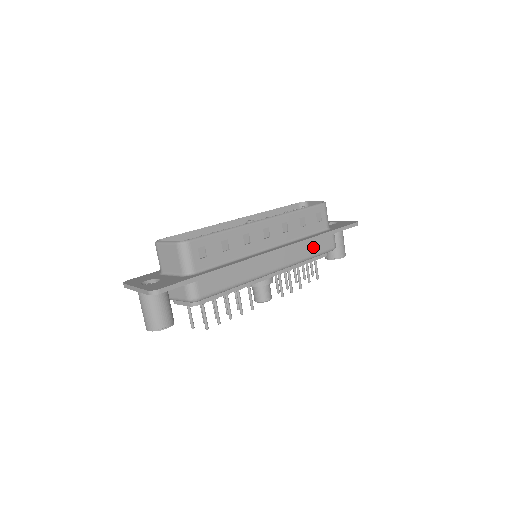
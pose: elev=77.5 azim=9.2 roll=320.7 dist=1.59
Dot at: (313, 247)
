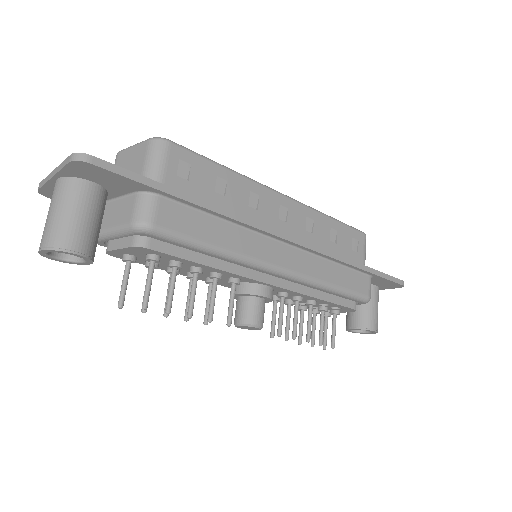
Dot at: (341, 275)
